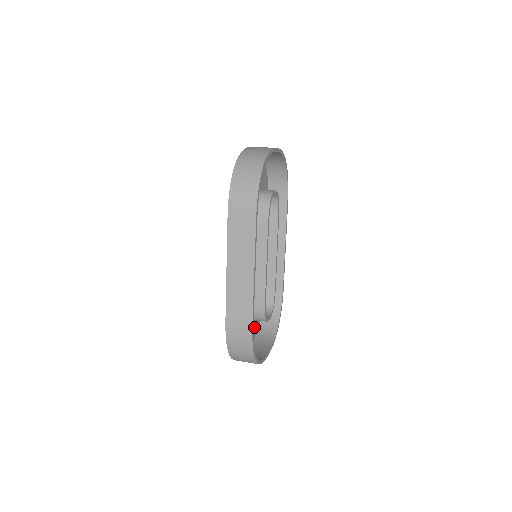
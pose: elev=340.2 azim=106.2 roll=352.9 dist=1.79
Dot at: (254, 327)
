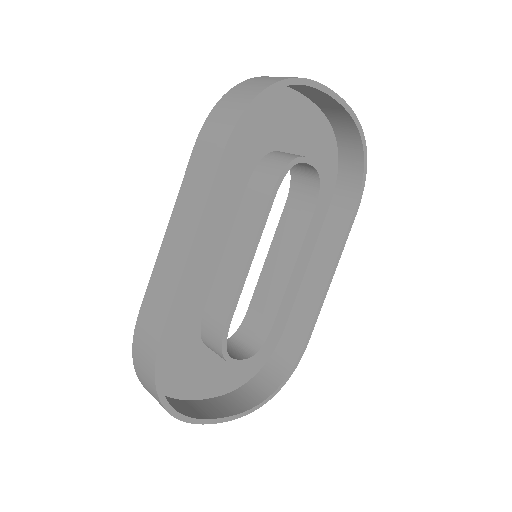
Dot at: (231, 375)
